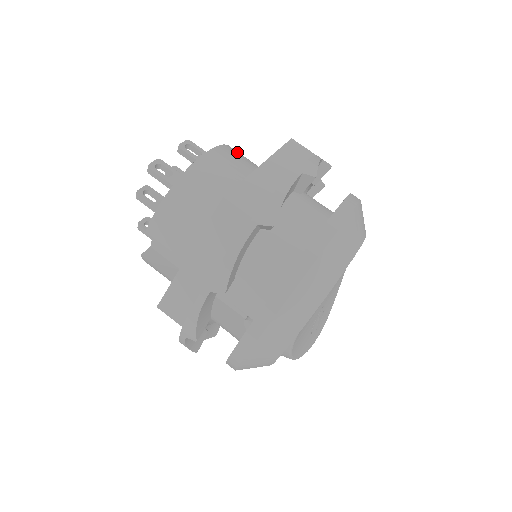
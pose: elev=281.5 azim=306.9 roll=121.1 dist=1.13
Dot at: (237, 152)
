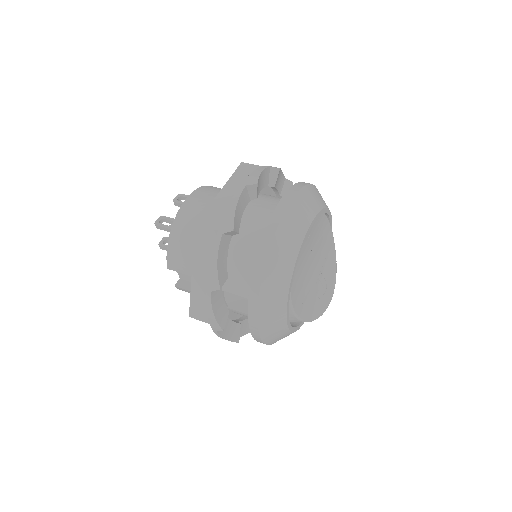
Dot at: (212, 188)
